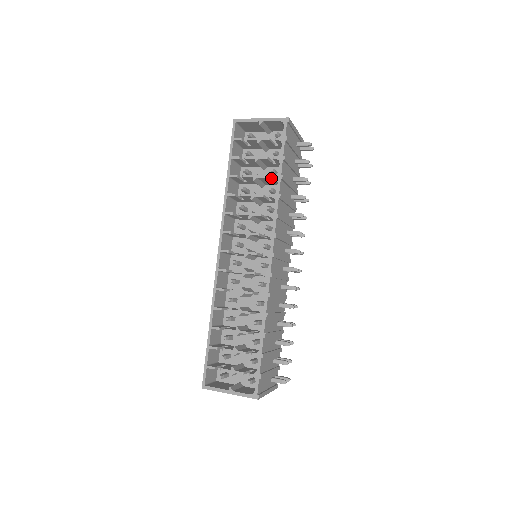
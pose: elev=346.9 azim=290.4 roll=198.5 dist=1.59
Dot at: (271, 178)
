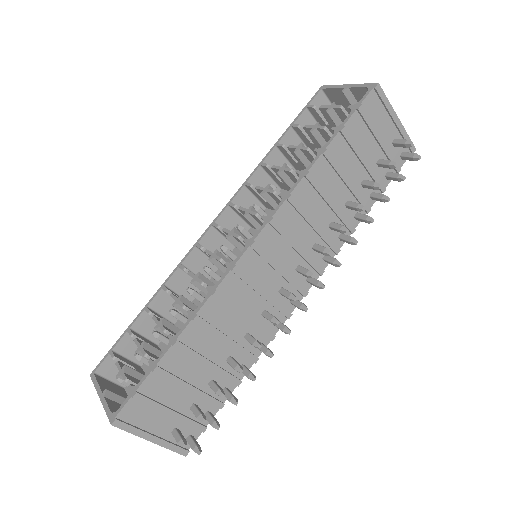
Dot at: (314, 152)
